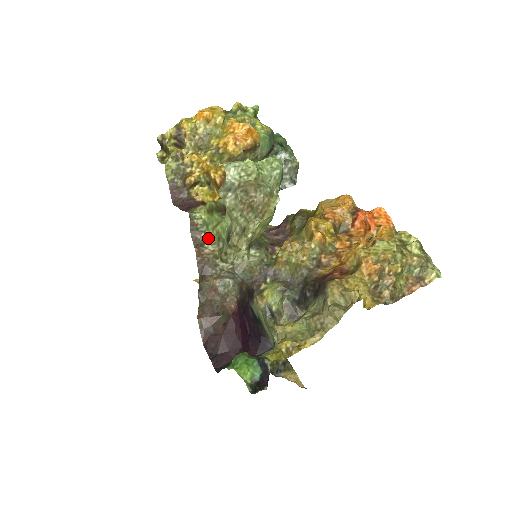
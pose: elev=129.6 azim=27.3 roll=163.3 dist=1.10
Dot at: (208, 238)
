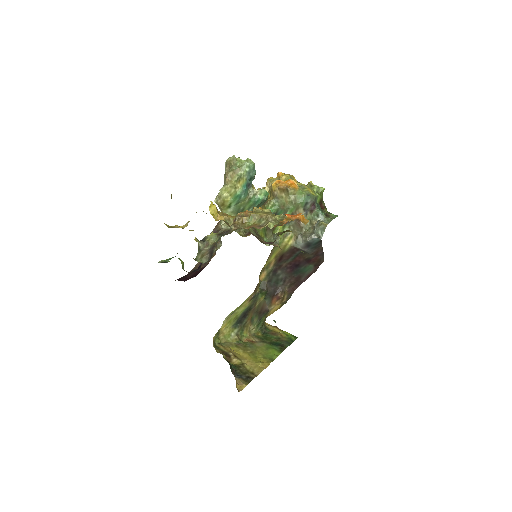
Dot at: occluded
